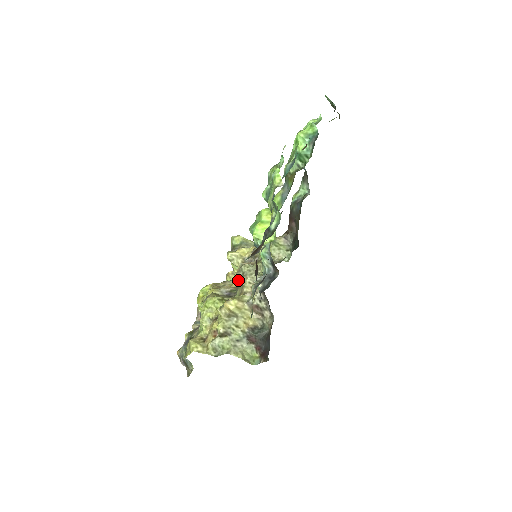
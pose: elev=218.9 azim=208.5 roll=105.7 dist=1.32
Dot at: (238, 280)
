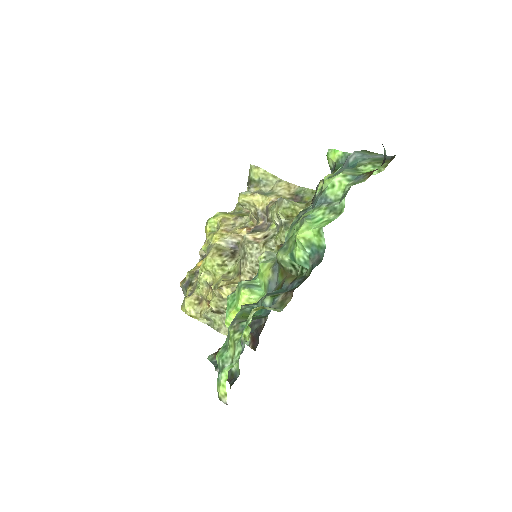
Dot at: occluded
